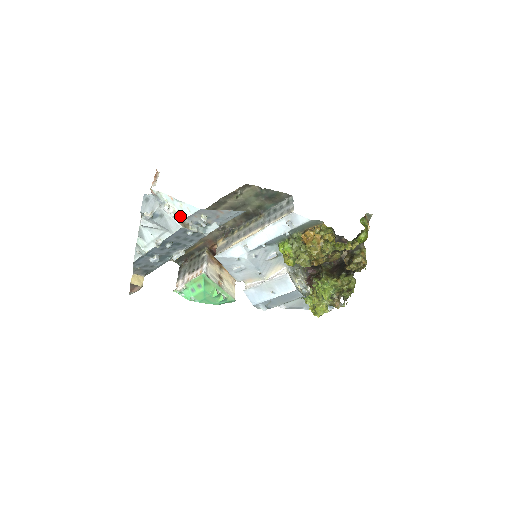
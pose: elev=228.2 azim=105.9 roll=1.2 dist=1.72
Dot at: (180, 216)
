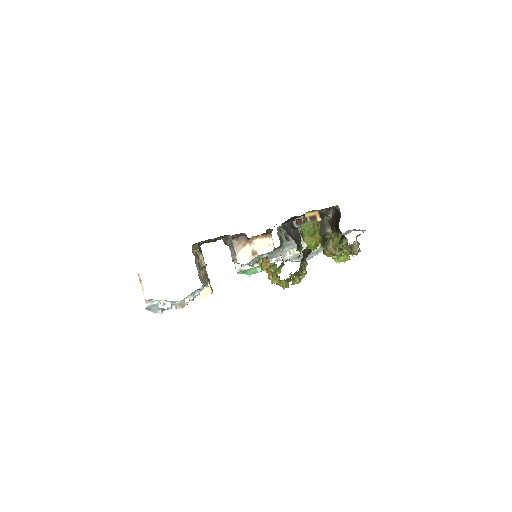
Dot at: (175, 303)
